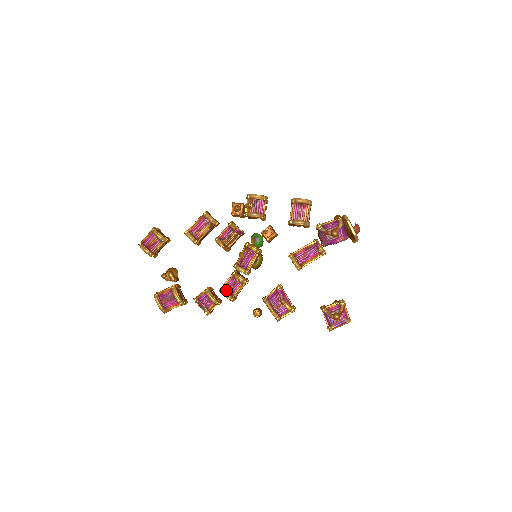
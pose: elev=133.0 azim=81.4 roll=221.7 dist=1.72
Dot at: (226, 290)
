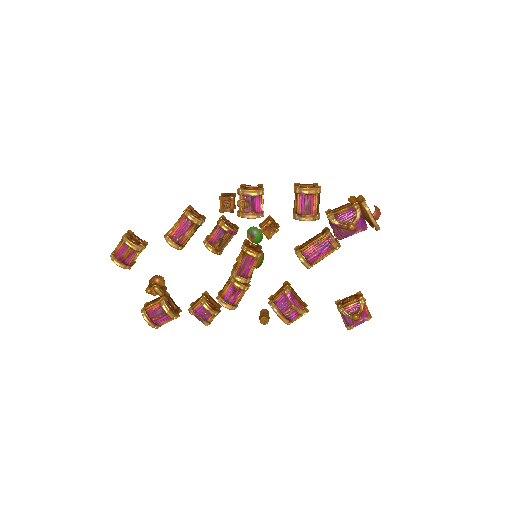
Dot at: (225, 300)
